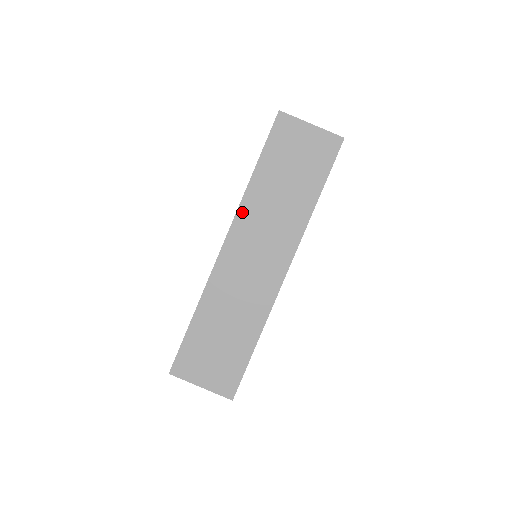
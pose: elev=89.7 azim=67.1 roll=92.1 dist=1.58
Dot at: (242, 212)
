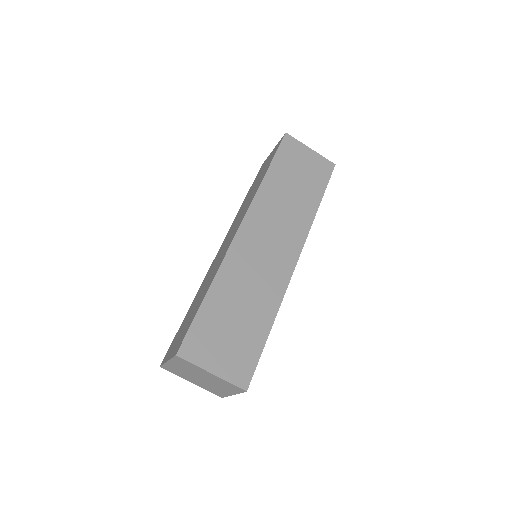
Dot at: (257, 202)
